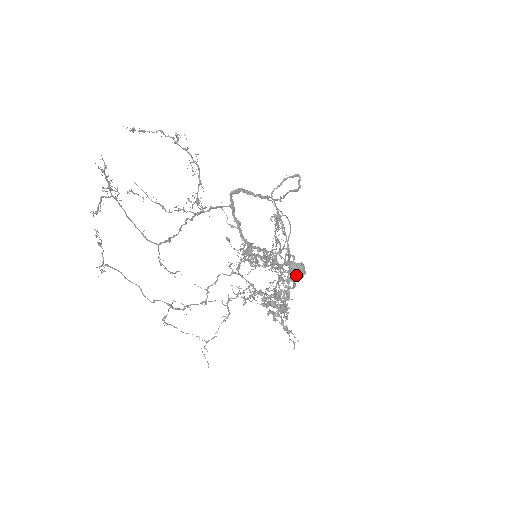
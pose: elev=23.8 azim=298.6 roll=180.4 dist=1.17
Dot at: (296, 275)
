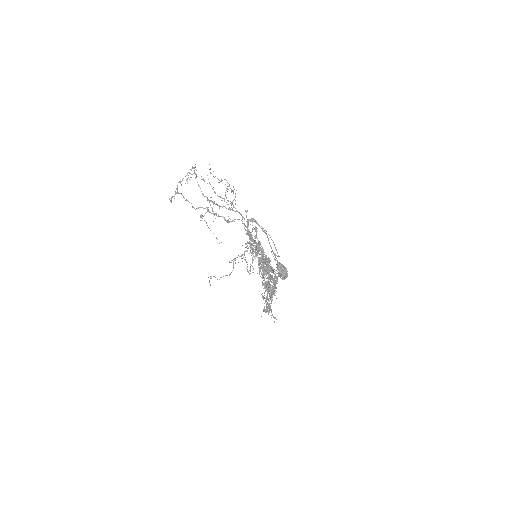
Dot at: (281, 272)
